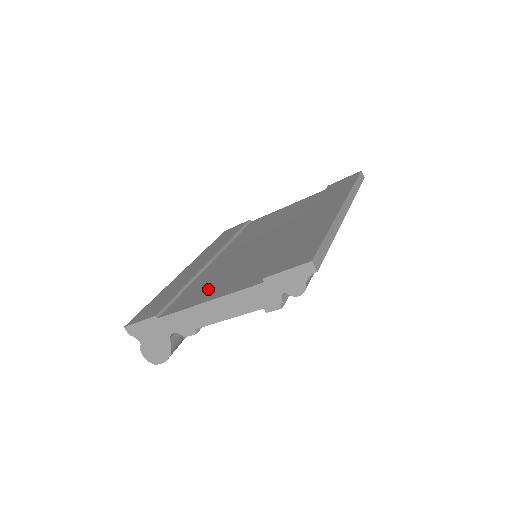
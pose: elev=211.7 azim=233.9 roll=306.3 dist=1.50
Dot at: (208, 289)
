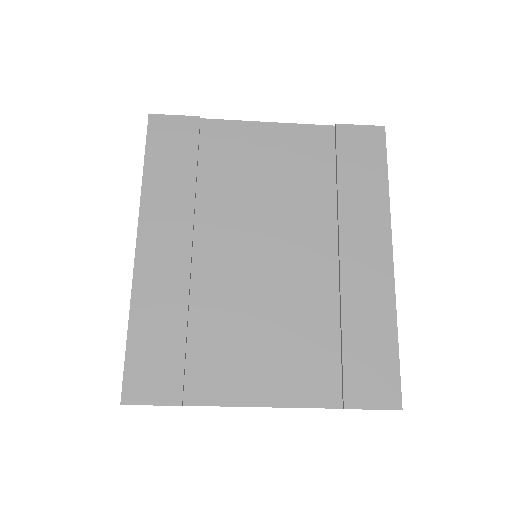
Dot at: (245, 367)
